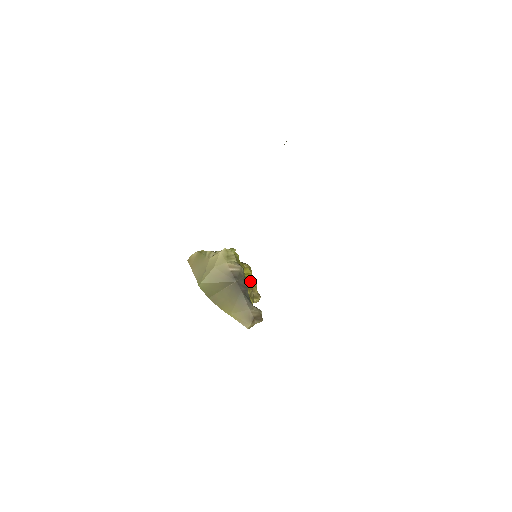
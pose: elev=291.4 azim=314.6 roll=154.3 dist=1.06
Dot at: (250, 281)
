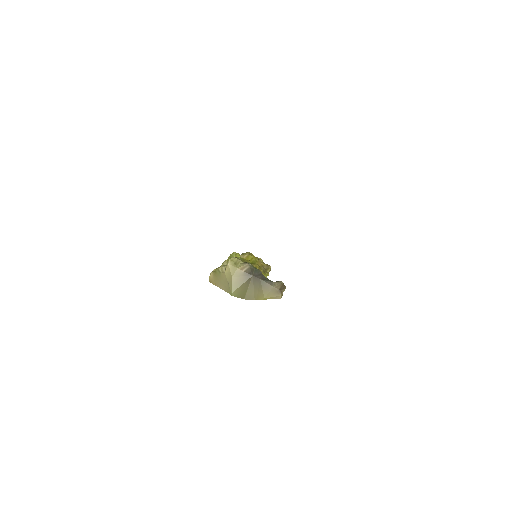
Dot at: (257, 262)
